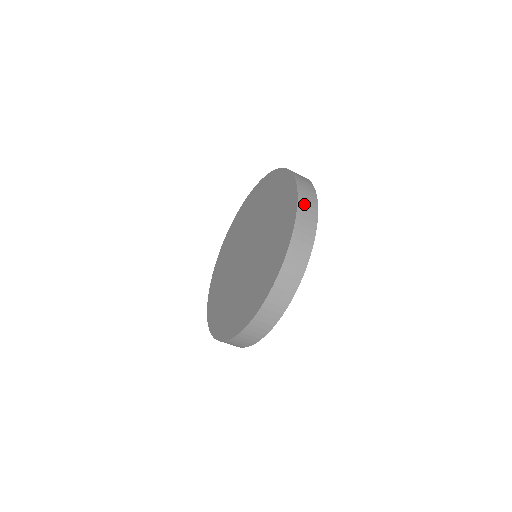
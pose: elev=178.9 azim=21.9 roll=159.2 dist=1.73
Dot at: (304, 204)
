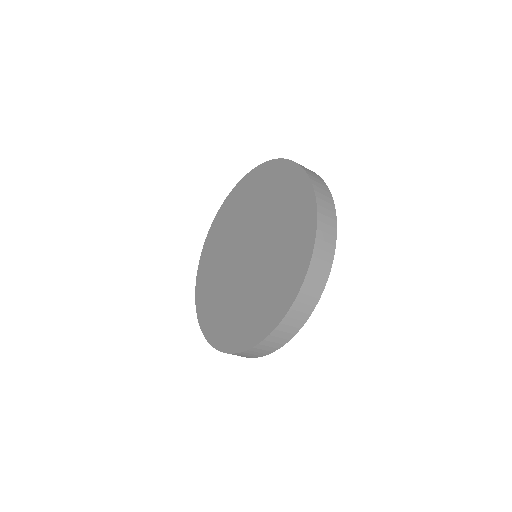
Dot at: (316, 182)
